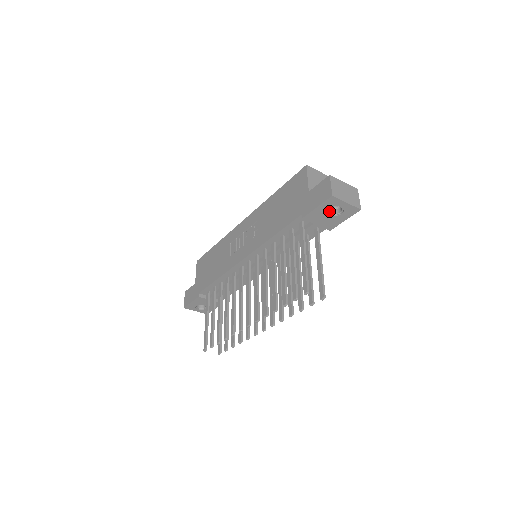
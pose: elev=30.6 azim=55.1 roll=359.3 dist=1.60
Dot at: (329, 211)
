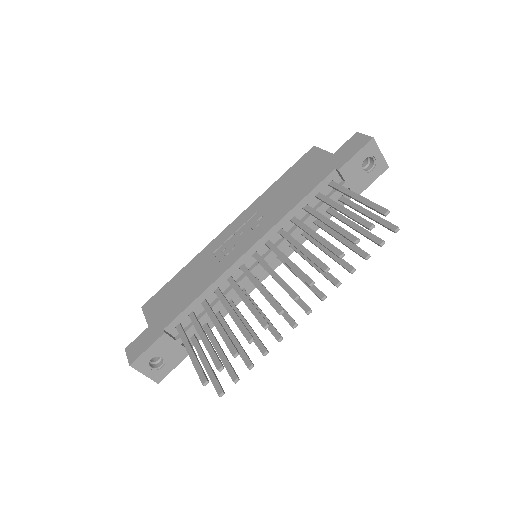
Dot at: (361, 166)
